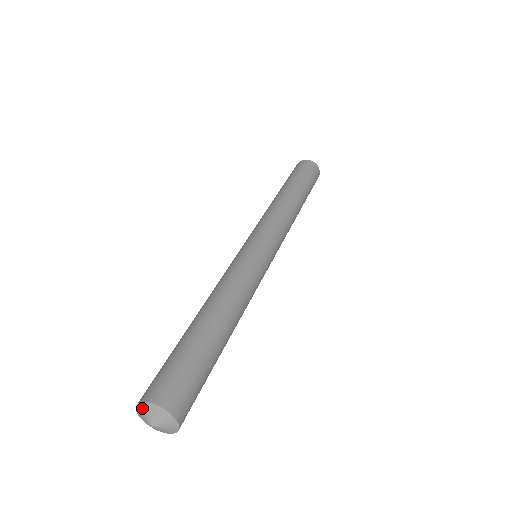
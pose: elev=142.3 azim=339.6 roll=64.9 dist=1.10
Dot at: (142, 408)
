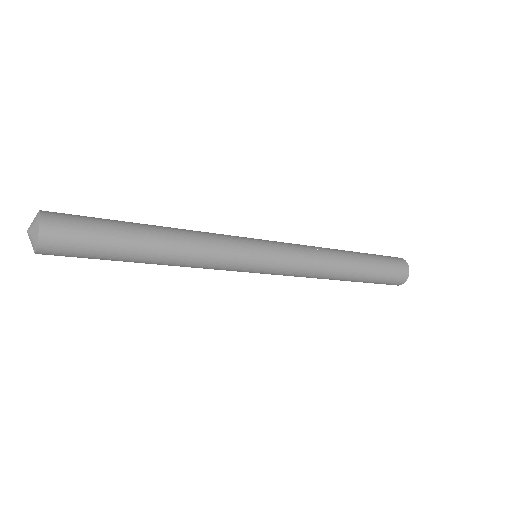
Dot at: occluded
